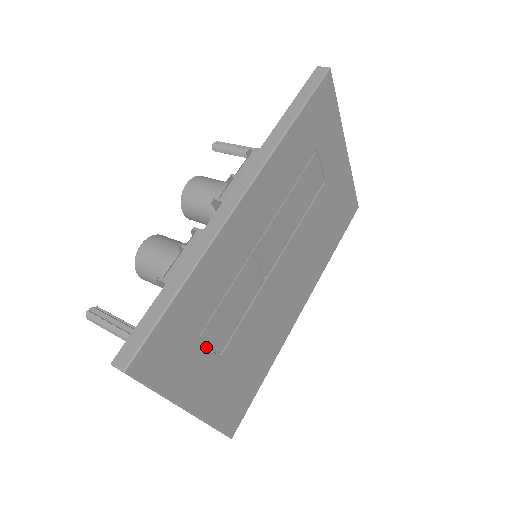
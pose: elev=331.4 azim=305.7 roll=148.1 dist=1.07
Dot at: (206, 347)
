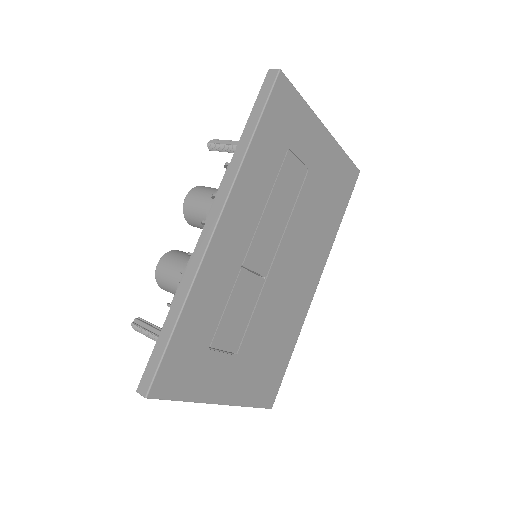
Dot at: (219, 353)
